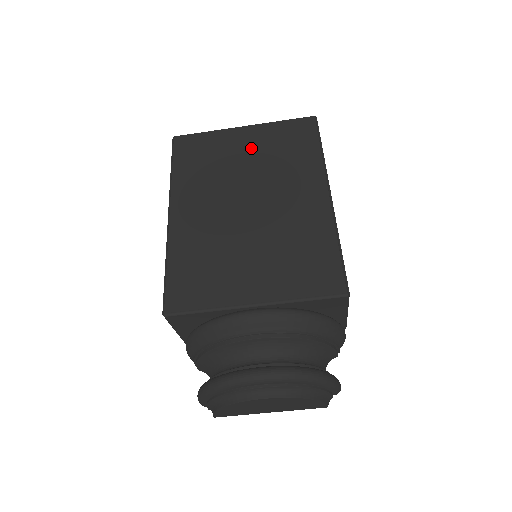
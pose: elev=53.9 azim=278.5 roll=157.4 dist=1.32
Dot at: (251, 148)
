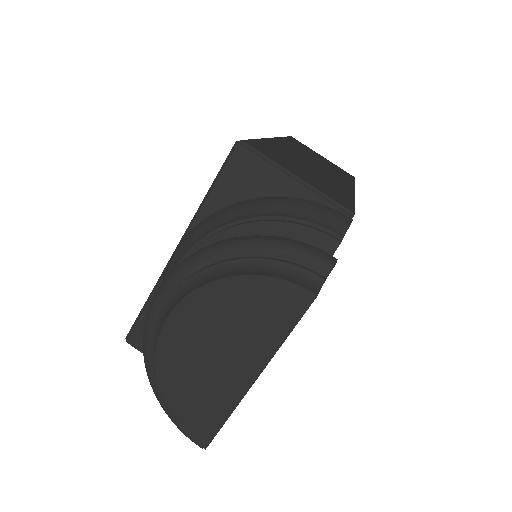
Dot at: occluded
